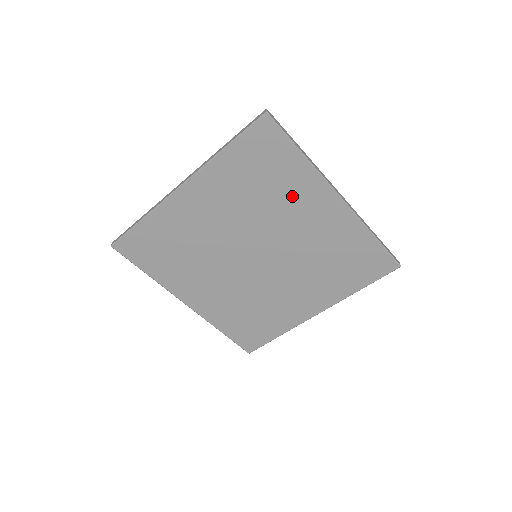
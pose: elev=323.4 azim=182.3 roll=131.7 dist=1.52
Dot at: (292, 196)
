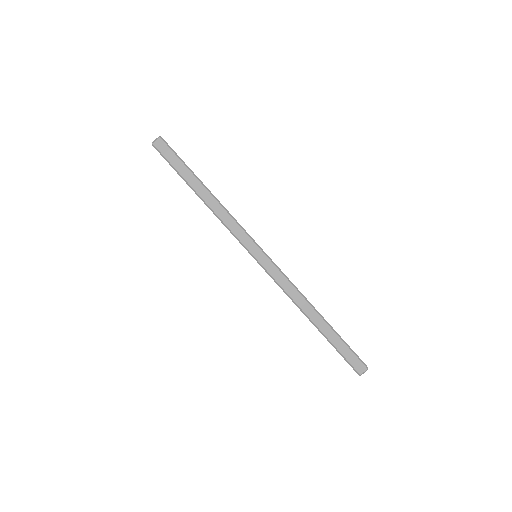
Dot at: occluded
